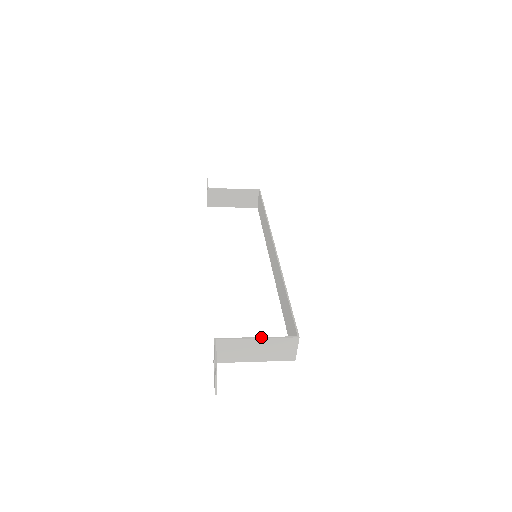
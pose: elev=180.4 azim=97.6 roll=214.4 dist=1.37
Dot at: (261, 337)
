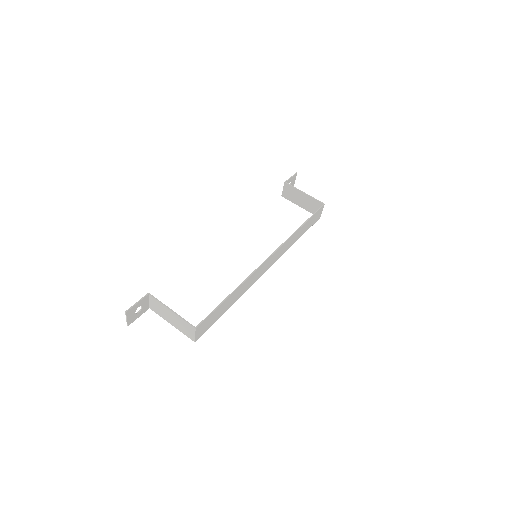
Dot at: occluded
